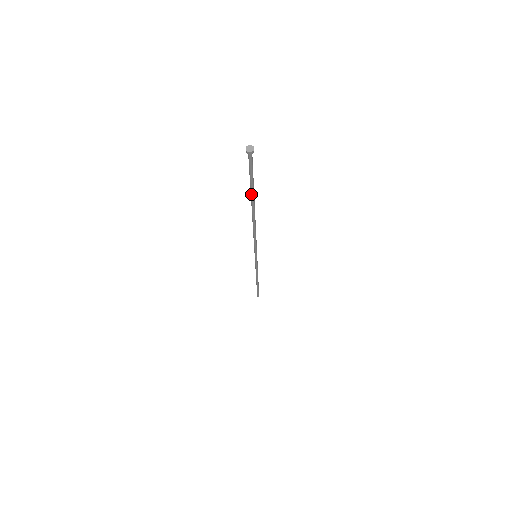
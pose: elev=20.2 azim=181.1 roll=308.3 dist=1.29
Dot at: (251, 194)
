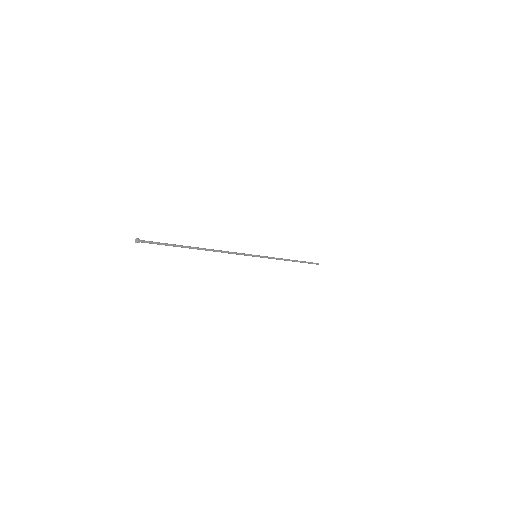
Dot at: occluded
